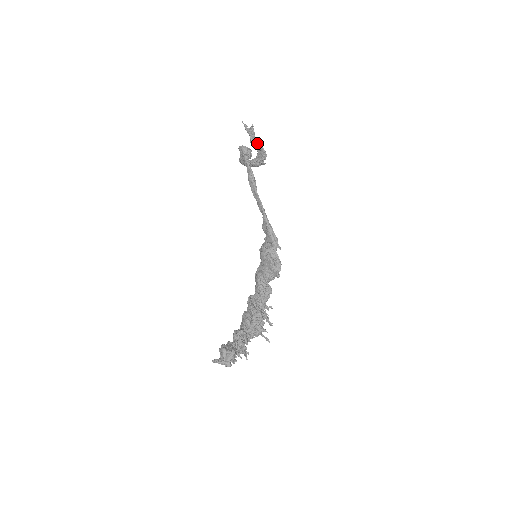
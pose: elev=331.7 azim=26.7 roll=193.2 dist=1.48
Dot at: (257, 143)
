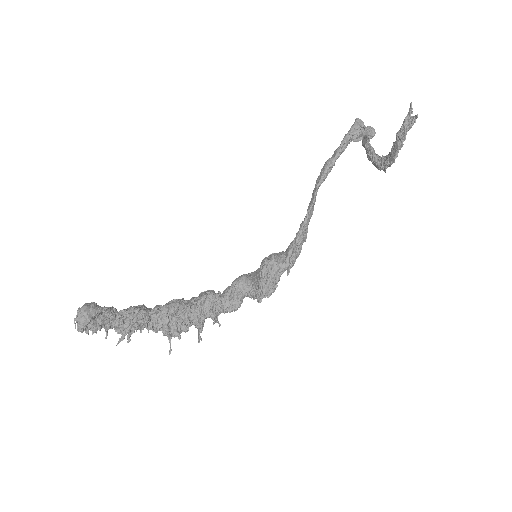
Dot at: (399, 139)
